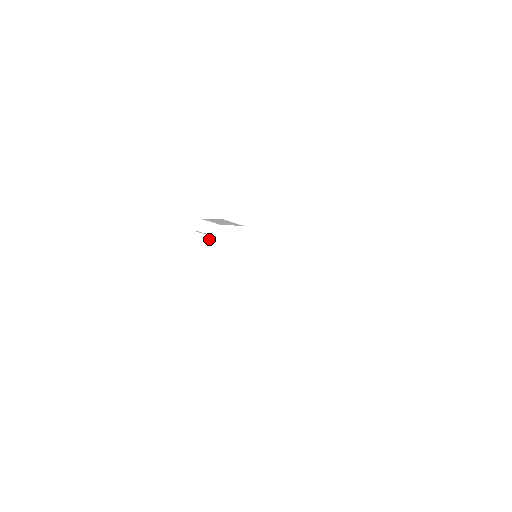
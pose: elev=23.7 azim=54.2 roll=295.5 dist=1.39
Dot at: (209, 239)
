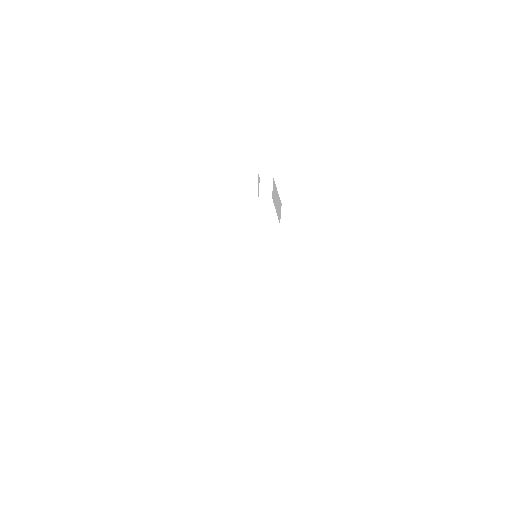
Dot at: (254, 189)
